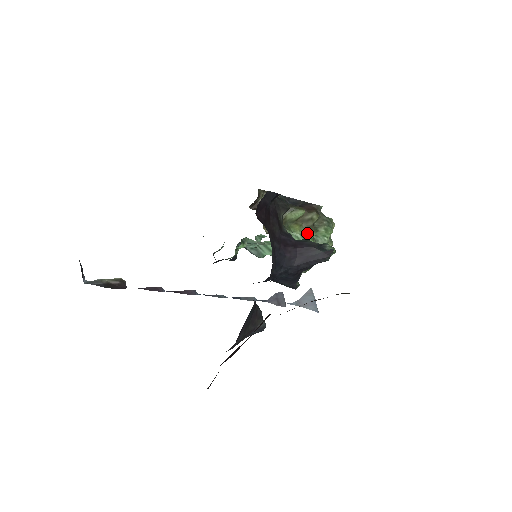
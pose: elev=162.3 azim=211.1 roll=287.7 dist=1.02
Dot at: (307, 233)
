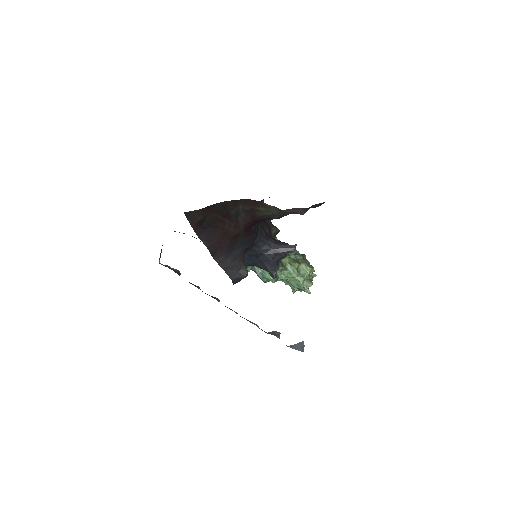
Dot at: (293, 263)
